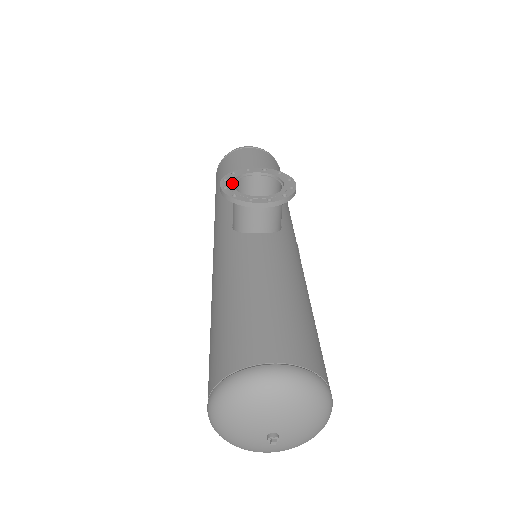
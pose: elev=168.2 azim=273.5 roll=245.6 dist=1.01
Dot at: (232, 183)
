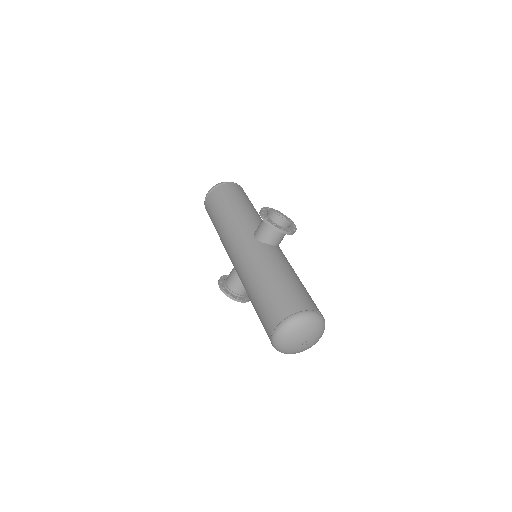
Dot at: occluded
